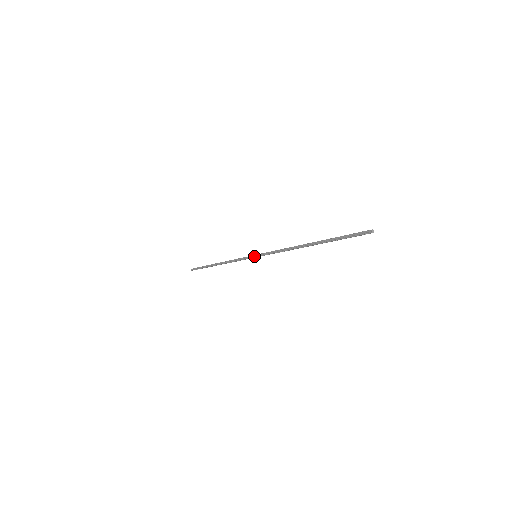
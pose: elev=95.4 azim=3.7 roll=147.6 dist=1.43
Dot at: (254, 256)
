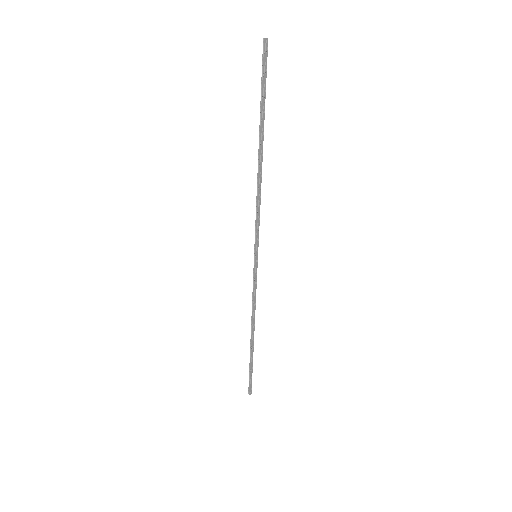
Dot at: (255, 258)
